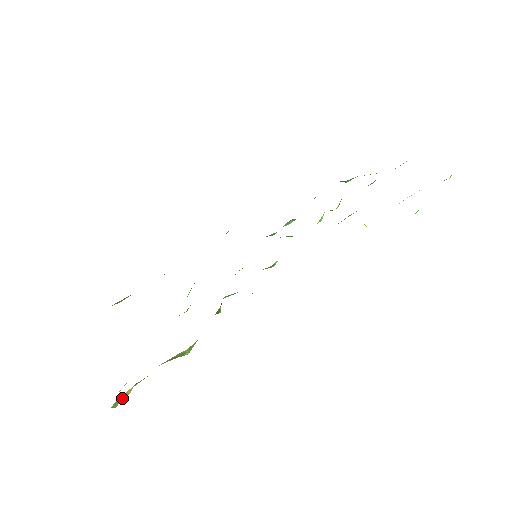
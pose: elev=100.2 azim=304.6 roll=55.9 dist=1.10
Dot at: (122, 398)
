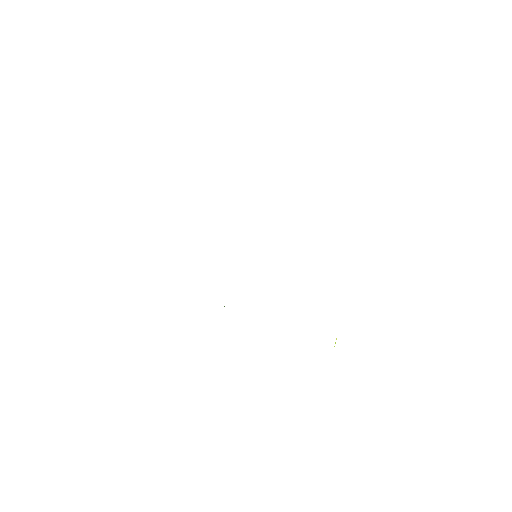
Dot at: occluded
